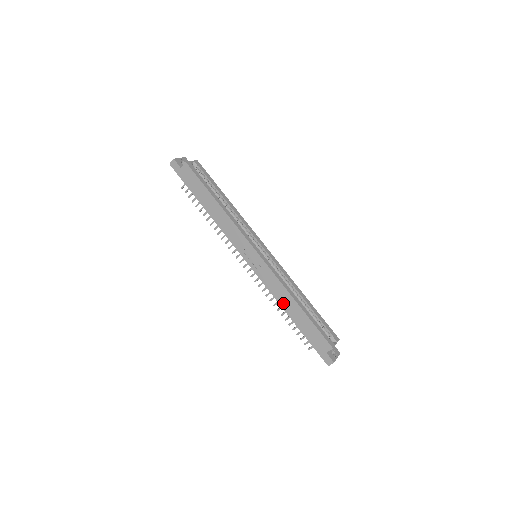
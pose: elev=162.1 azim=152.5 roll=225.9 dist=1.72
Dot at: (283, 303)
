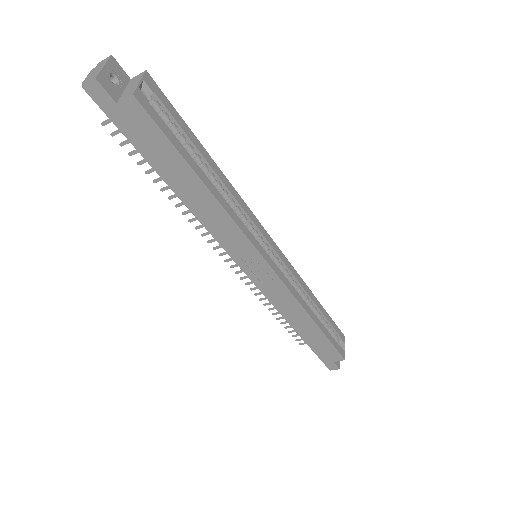
Dot at: (291, 319)
